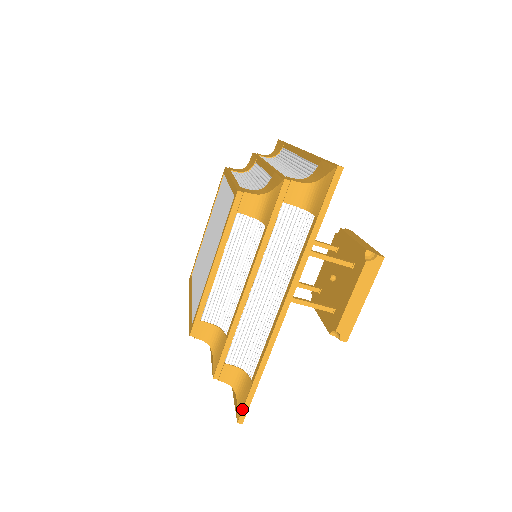
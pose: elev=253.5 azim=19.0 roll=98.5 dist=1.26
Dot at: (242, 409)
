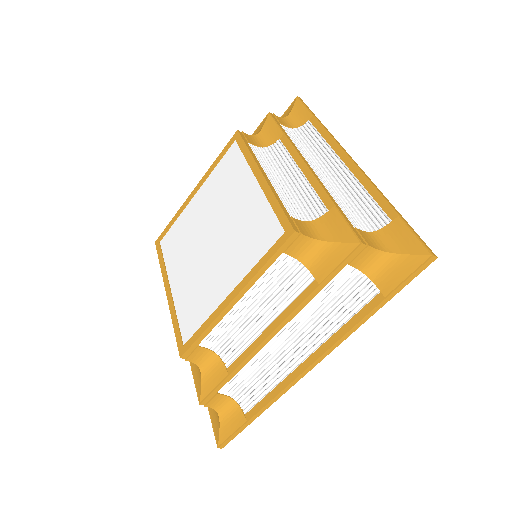
Dot at: (227, 439)
